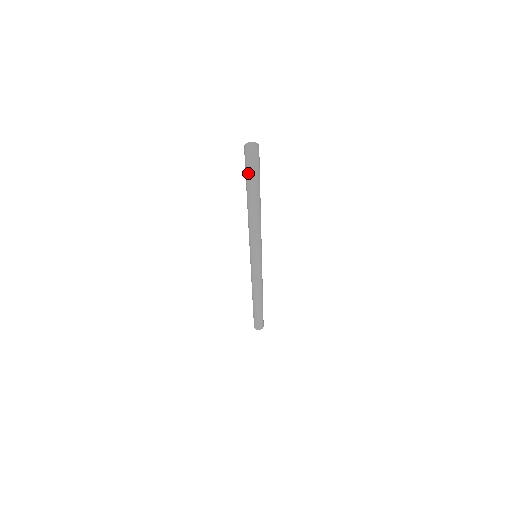
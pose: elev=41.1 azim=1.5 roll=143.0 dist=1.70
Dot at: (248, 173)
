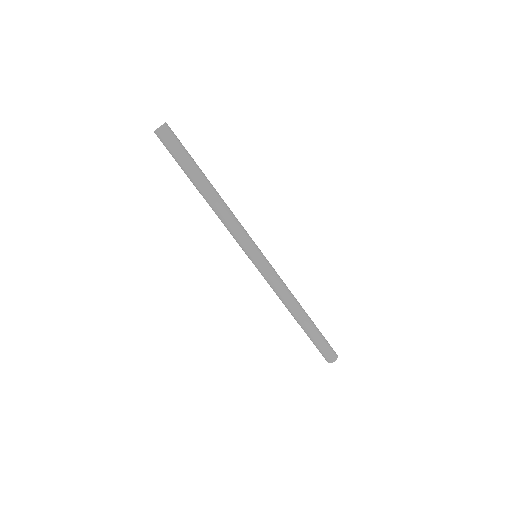
Dot at: (178, 152)
